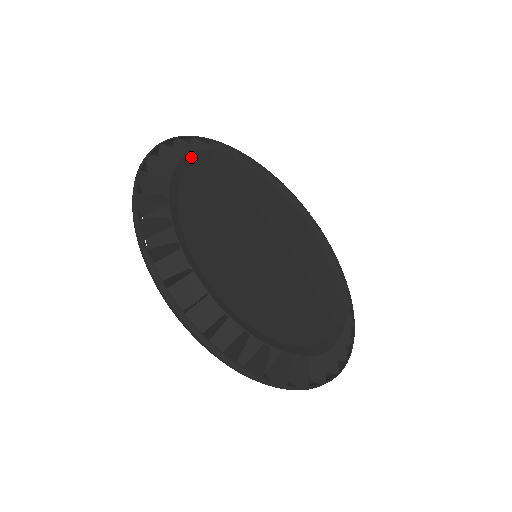
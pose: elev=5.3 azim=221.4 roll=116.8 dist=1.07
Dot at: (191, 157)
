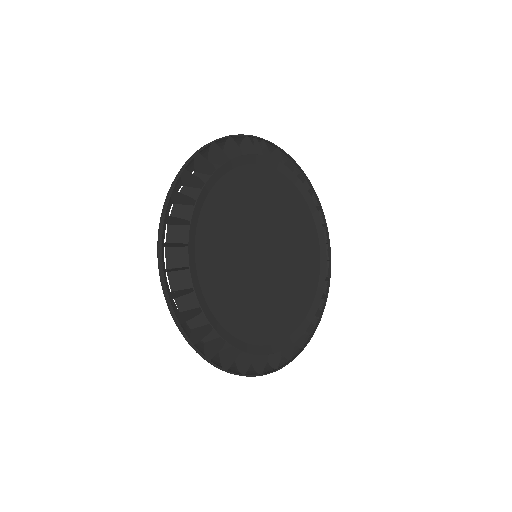
Dot at: (221, 169)
